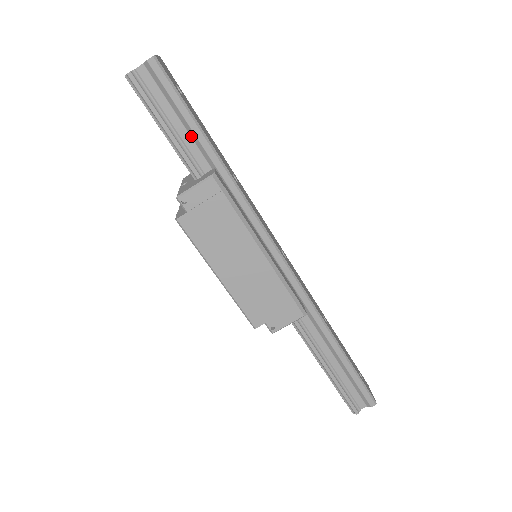
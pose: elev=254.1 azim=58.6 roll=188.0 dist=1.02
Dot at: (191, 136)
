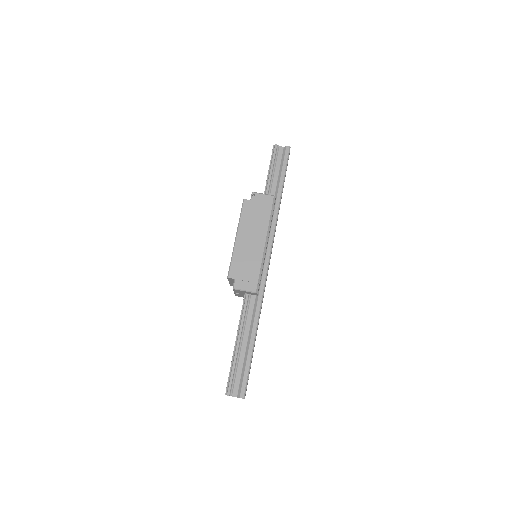
Dot at: (277, 182)
